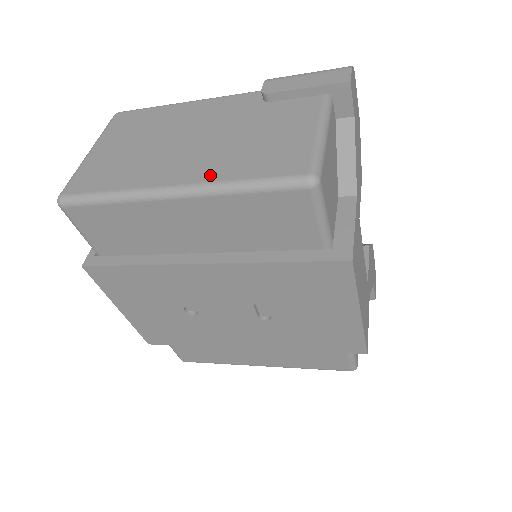
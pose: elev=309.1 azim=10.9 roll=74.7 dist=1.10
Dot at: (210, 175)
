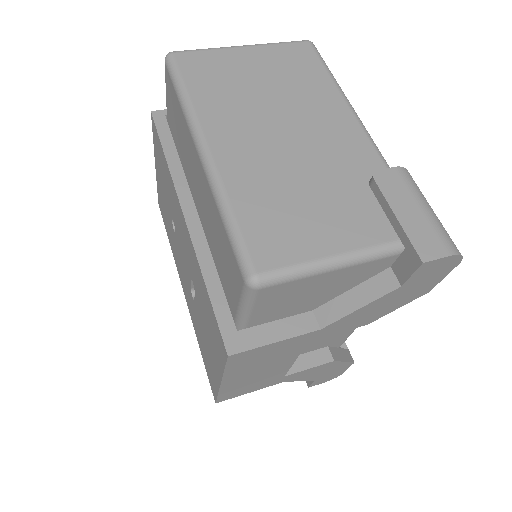
Dot at: (232, 175)
